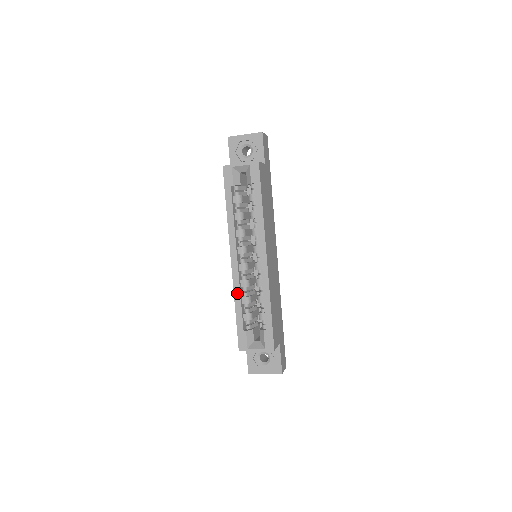
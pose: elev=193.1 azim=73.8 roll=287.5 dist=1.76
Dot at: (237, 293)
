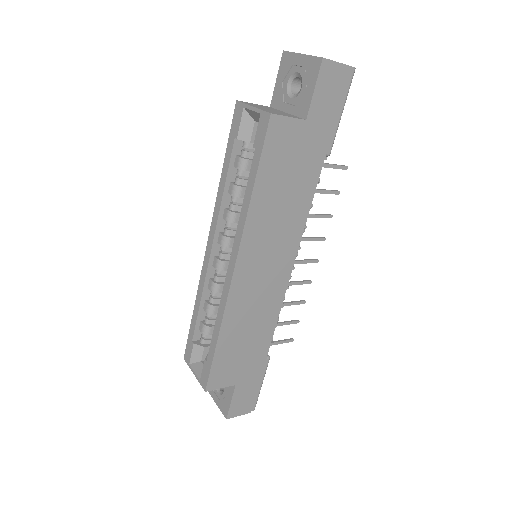
Dot at: (200, 292)
